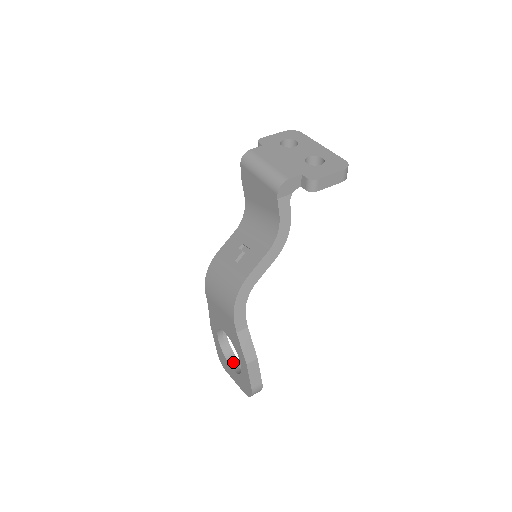
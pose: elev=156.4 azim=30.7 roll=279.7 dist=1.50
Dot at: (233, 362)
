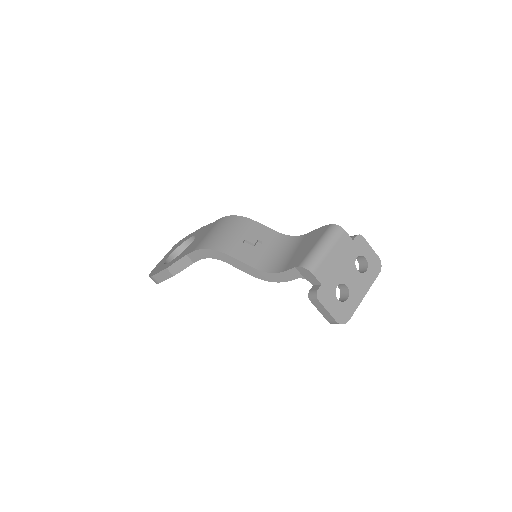
Dot at: (176, 254)
